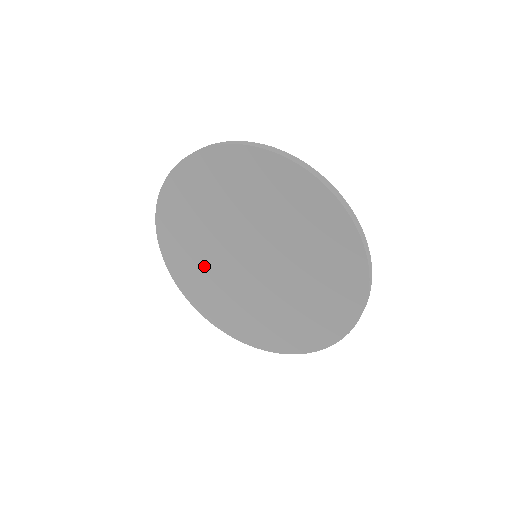
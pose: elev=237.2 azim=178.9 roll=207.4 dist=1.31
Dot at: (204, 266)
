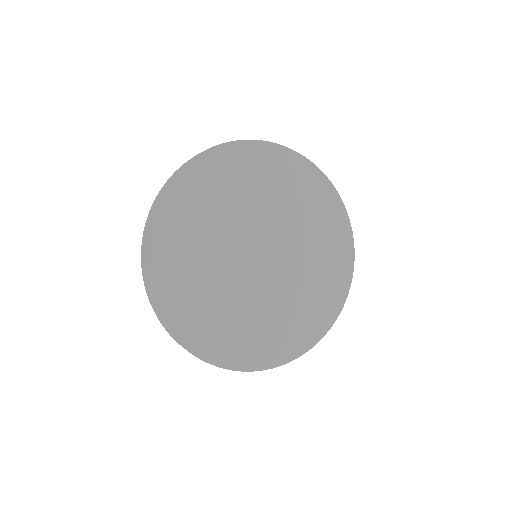
Dot at: (203, 272)
